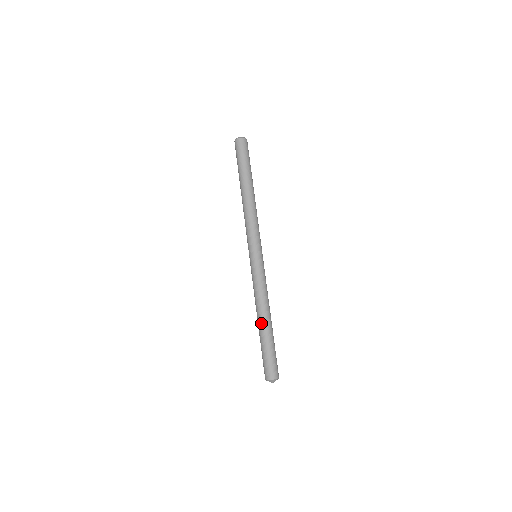
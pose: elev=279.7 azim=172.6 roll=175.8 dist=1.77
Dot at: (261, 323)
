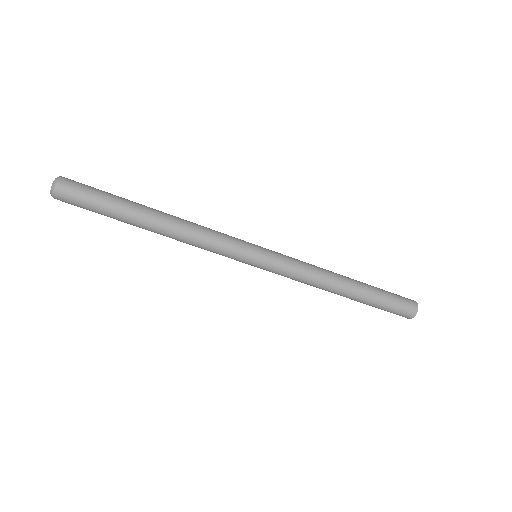
Dot at: occluded
